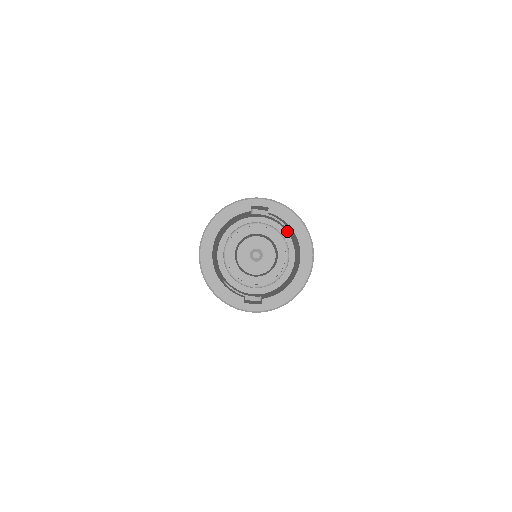
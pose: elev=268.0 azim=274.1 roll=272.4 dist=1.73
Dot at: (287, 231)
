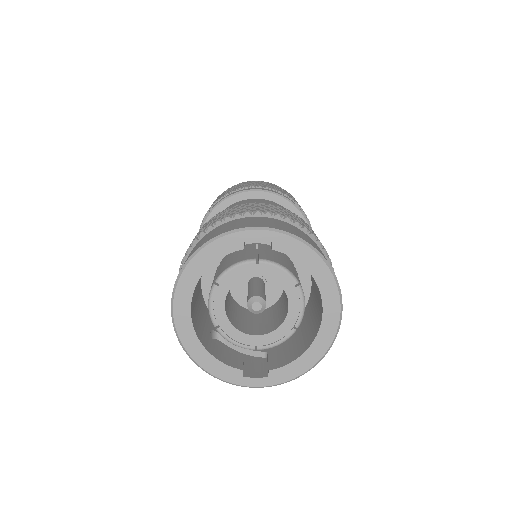
Dot at: occluded
